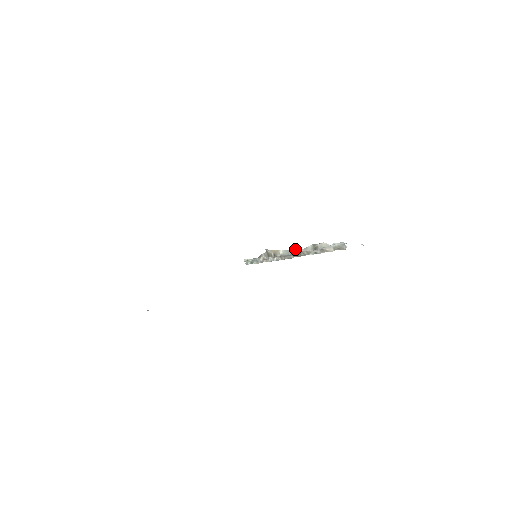
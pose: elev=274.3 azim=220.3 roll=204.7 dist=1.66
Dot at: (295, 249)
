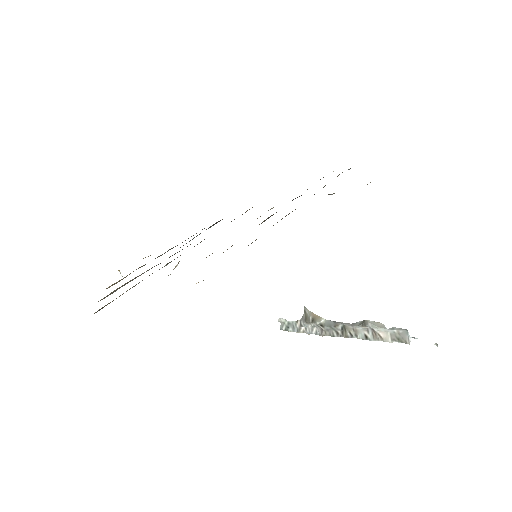
Dot at: (341, 322)
